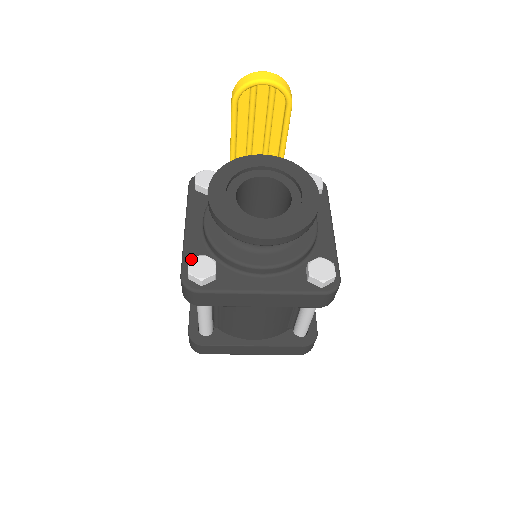
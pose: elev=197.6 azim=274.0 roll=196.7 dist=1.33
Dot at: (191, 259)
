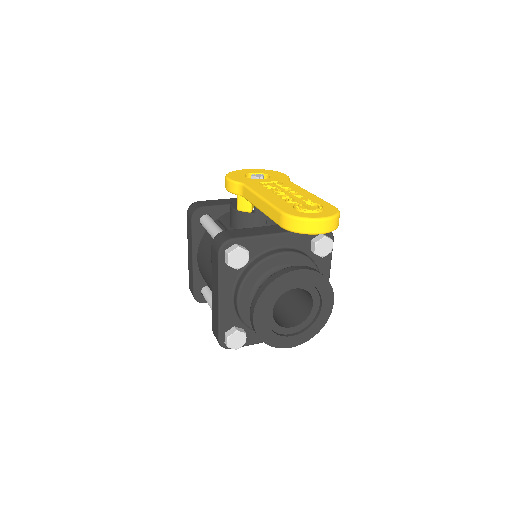
Dot at: (229, 336)
